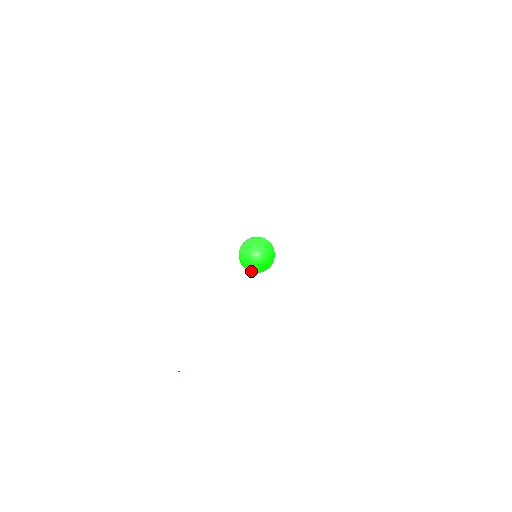
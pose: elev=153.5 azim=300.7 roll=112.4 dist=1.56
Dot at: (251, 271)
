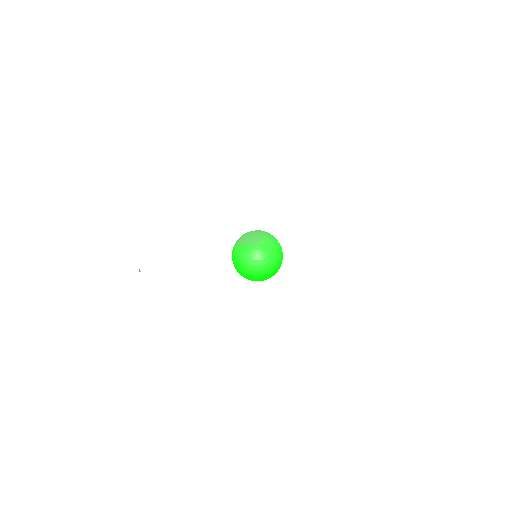
Dot at: occluded
